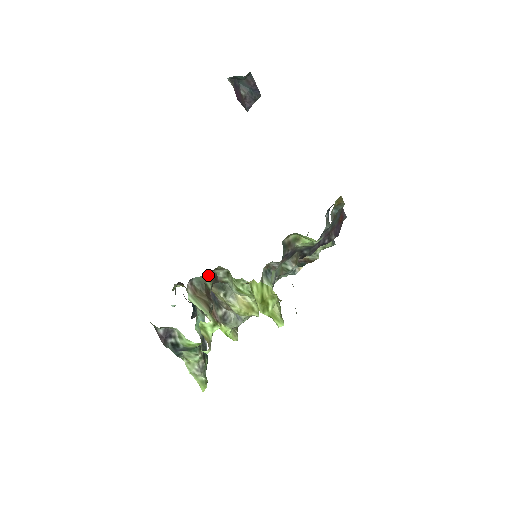
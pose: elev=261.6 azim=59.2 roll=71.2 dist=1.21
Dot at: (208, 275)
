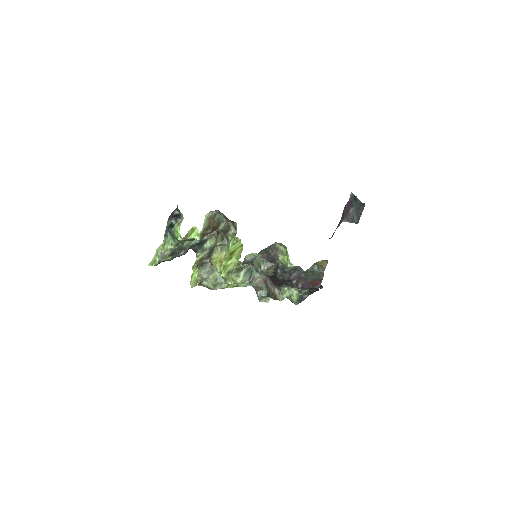
Dot at: (227, 222)
